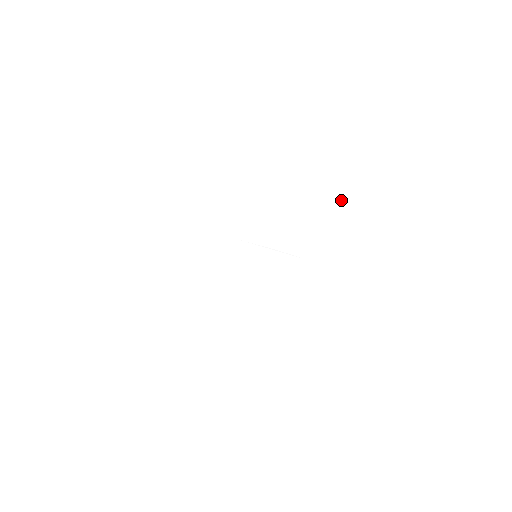
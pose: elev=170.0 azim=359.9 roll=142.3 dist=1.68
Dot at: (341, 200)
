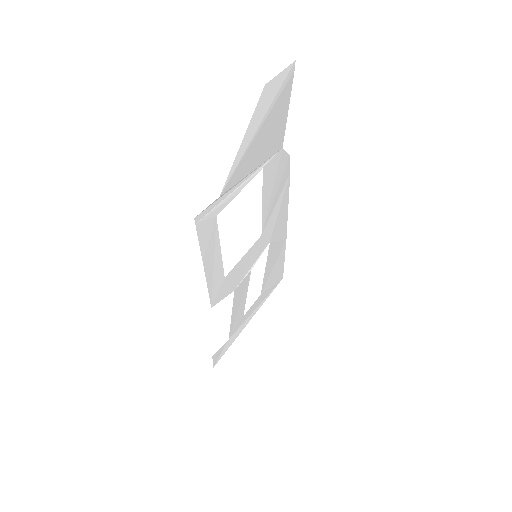
Dot at: (250, 148)
